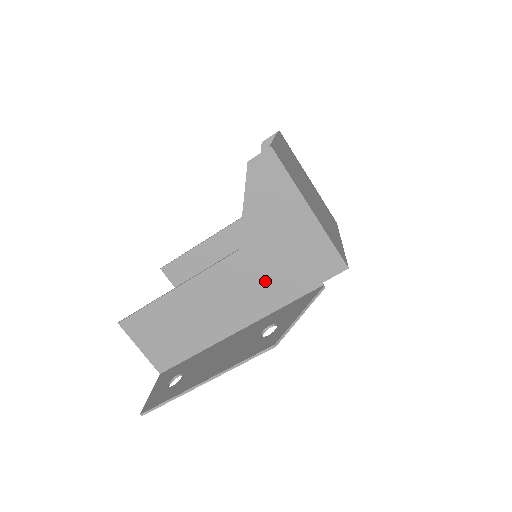
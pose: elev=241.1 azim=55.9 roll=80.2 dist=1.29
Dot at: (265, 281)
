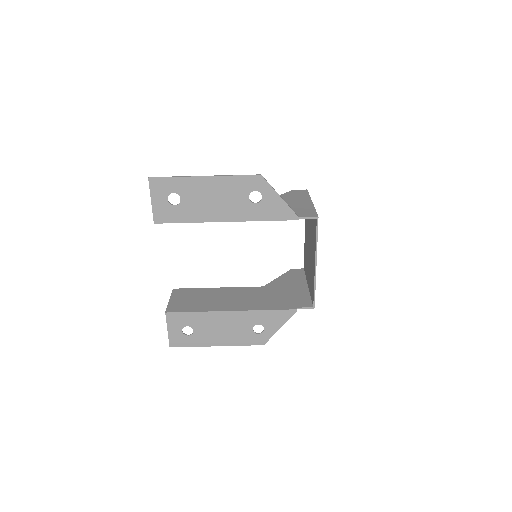
Dot at: occluded
